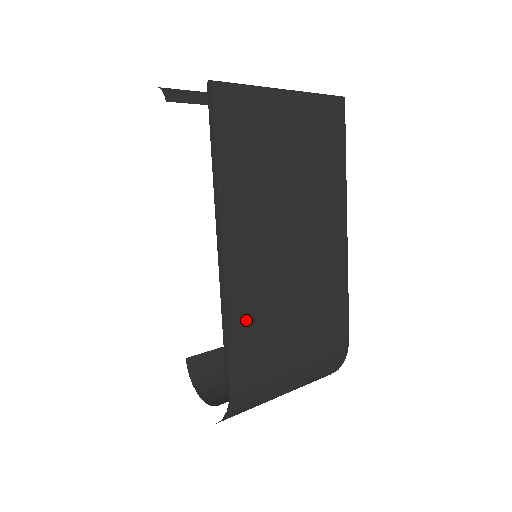
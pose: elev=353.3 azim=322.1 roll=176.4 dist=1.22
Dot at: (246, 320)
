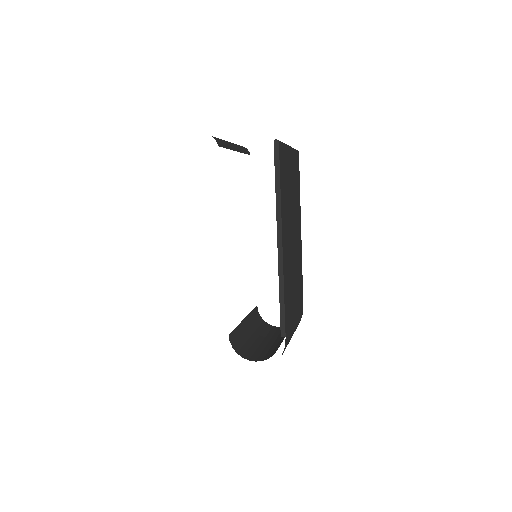
Dot at: (287, 295)
